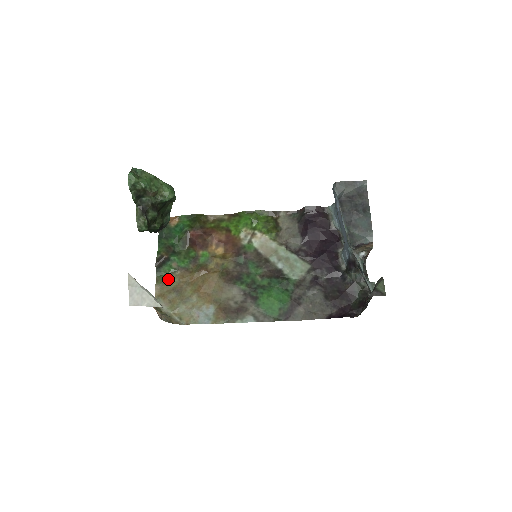
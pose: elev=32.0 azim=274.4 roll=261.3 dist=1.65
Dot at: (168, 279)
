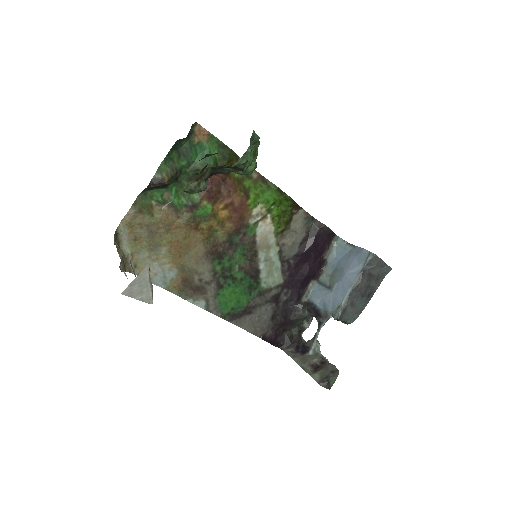
Dot at: (149, 209)
